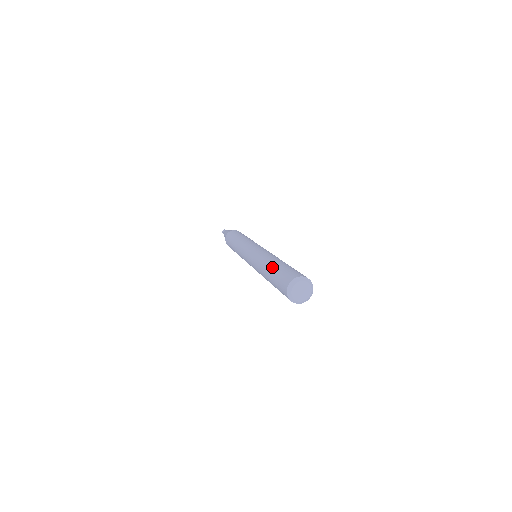
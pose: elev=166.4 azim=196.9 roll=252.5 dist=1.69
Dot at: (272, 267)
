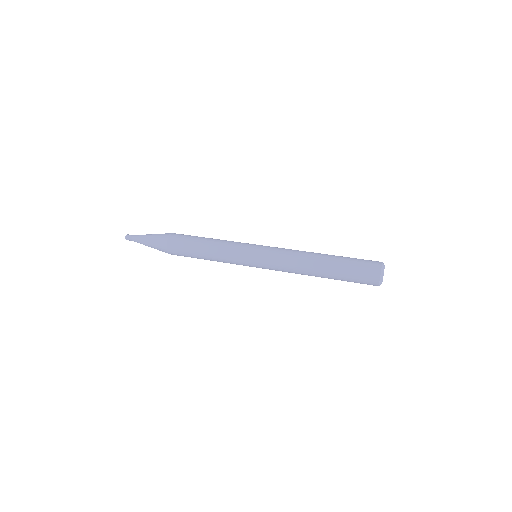
Dot at: (333, 259)
